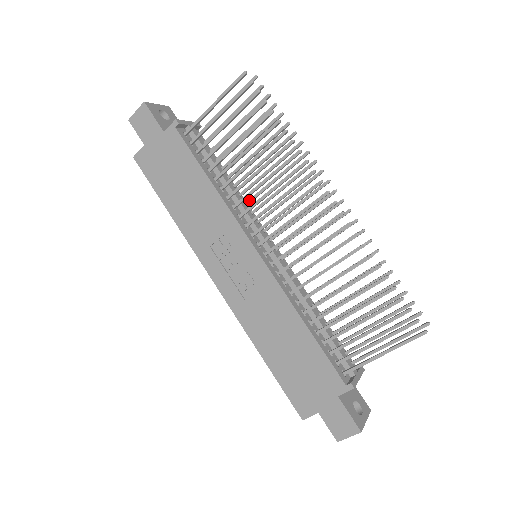
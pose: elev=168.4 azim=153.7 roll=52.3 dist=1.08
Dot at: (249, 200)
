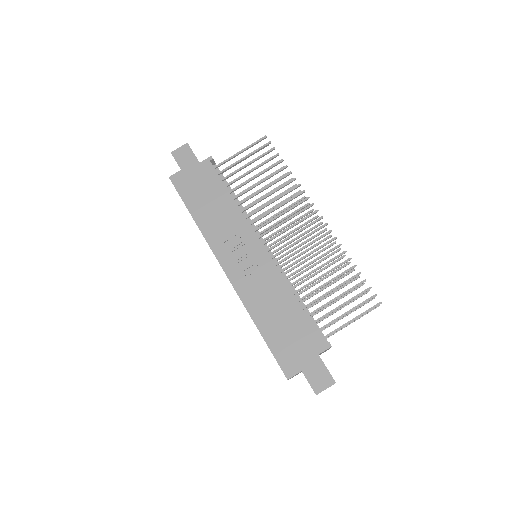
Dot at: (253, 219)
